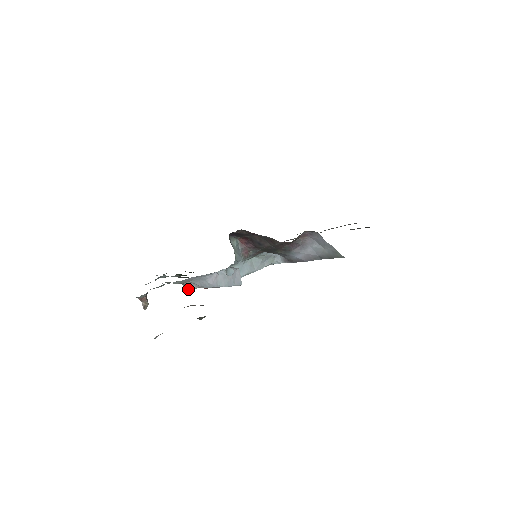
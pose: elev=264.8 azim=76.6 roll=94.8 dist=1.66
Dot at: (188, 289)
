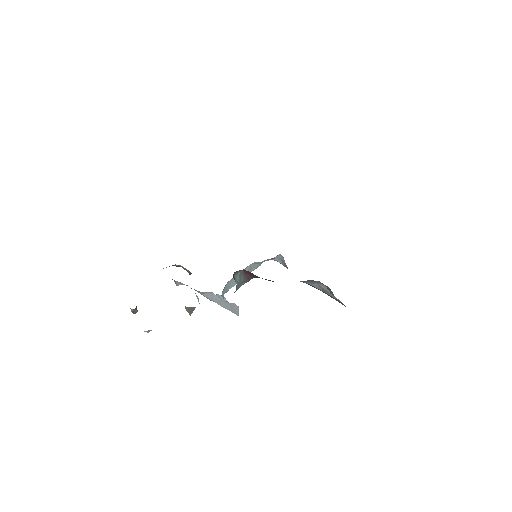
Dot at: occluded
